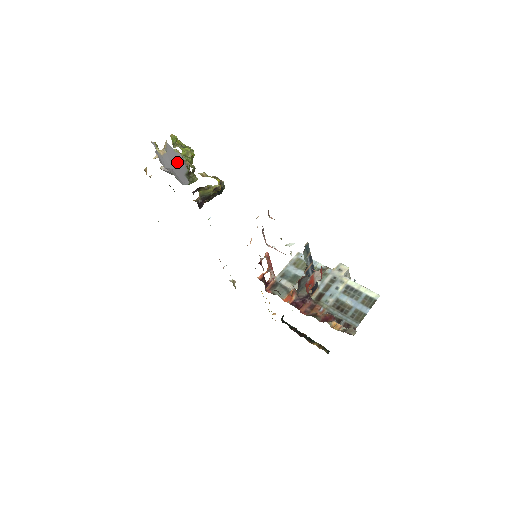
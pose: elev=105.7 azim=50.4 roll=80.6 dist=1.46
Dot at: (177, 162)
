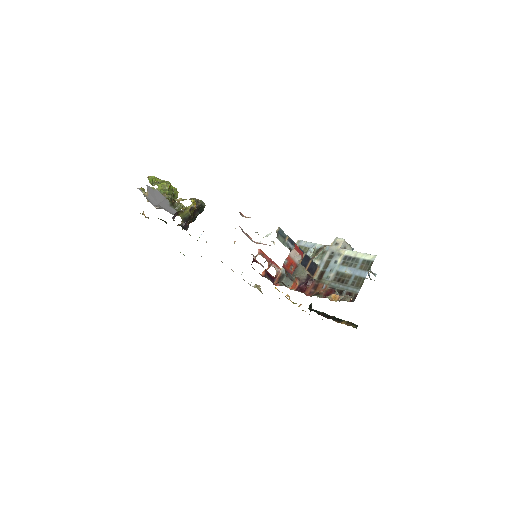
Dot at: (158, 197)
